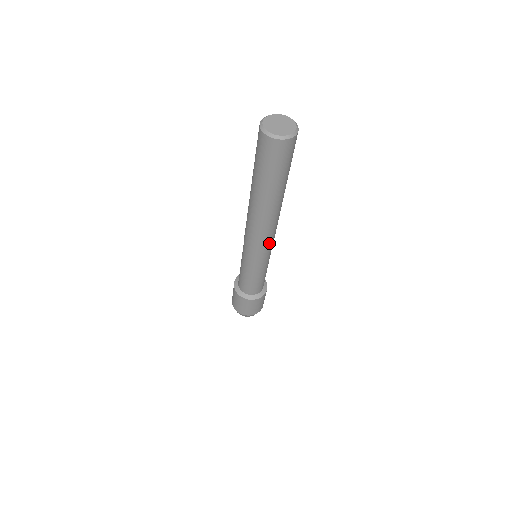
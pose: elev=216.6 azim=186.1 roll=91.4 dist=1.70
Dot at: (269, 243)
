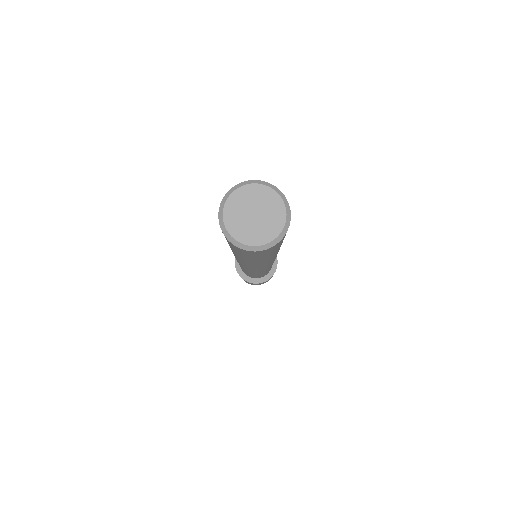
Dot at: (263, 270)
